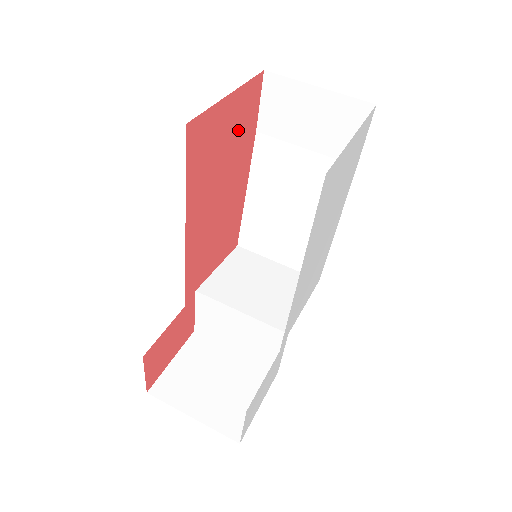
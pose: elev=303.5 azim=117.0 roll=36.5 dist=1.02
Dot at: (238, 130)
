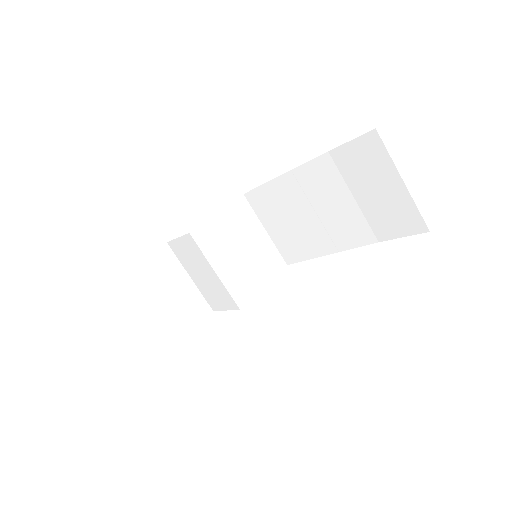
Dot at: occluded
